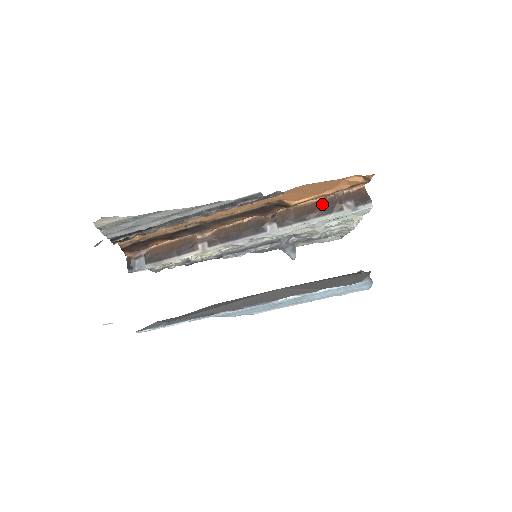
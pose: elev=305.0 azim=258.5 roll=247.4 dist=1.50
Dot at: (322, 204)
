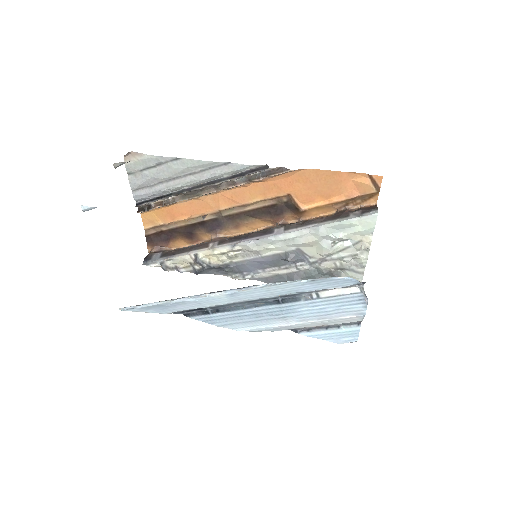
Dot at: (332, 215)
